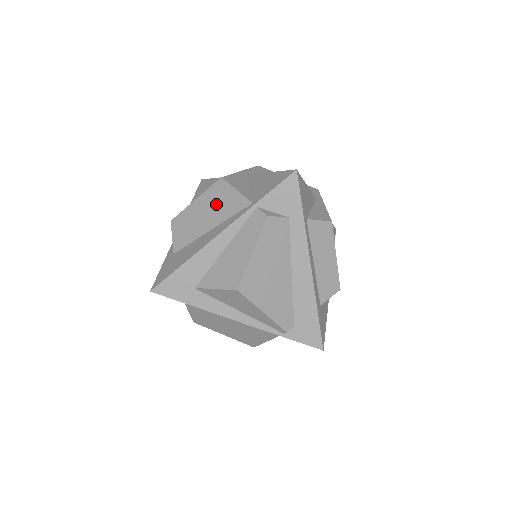
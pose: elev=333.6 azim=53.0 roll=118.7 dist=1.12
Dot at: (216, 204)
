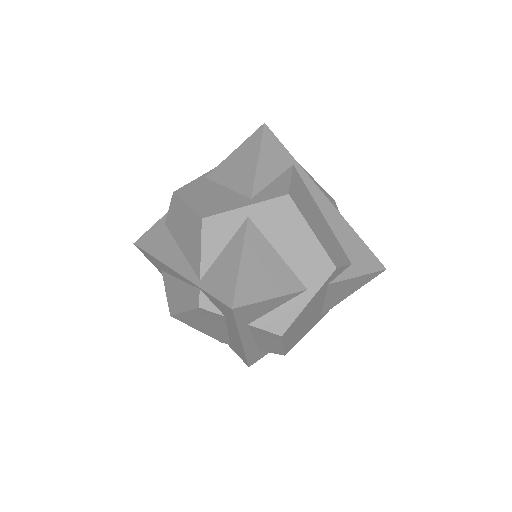
Dot at: (190, 235)
